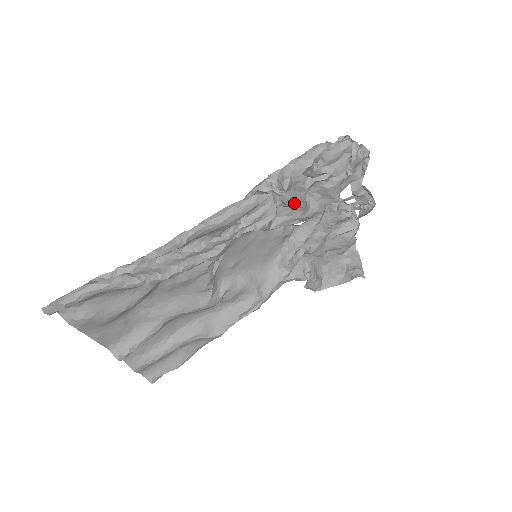
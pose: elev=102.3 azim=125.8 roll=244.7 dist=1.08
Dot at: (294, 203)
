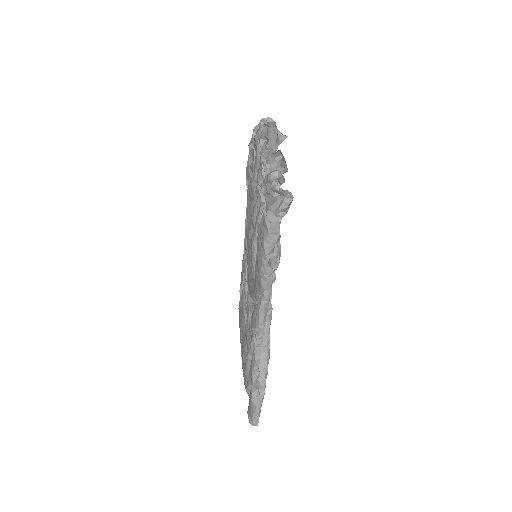
Dot at: (280, 249)
